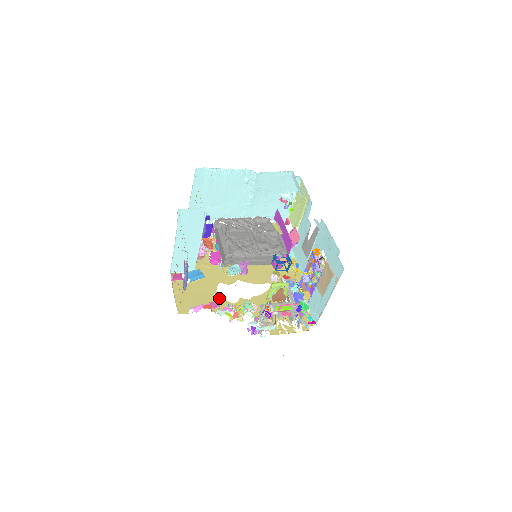
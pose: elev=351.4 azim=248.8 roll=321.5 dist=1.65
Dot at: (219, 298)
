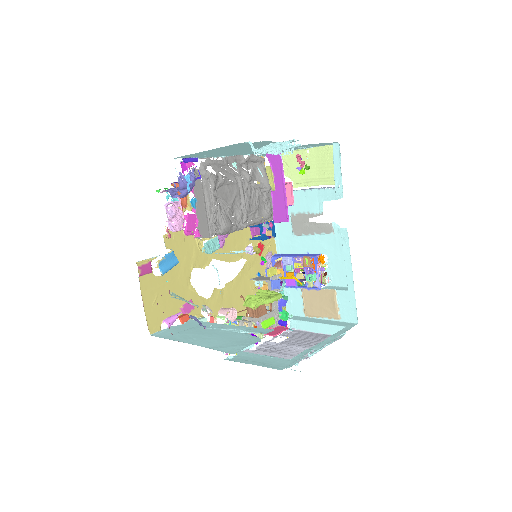
Dot at: (193, 294)
